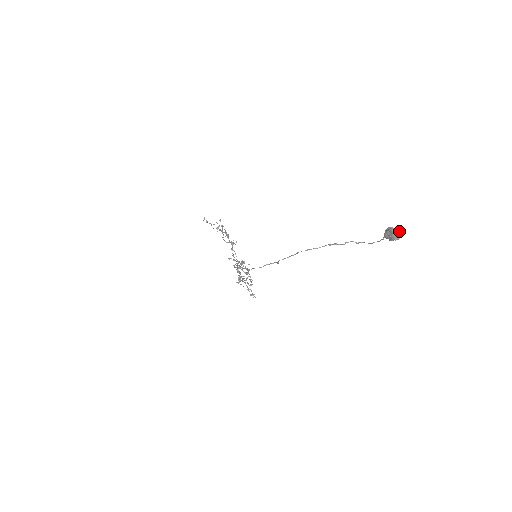
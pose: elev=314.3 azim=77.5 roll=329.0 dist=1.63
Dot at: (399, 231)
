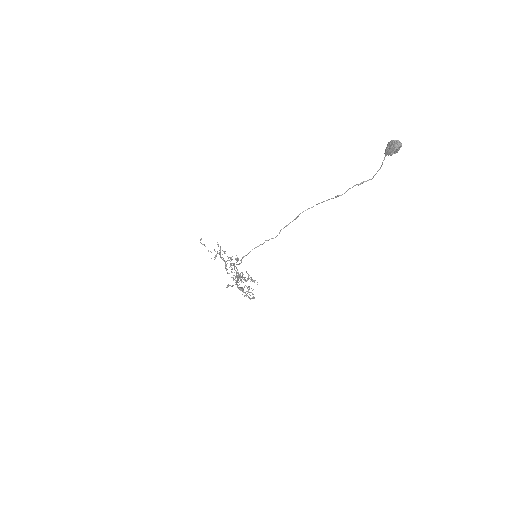
Dot at: (399, 141)
